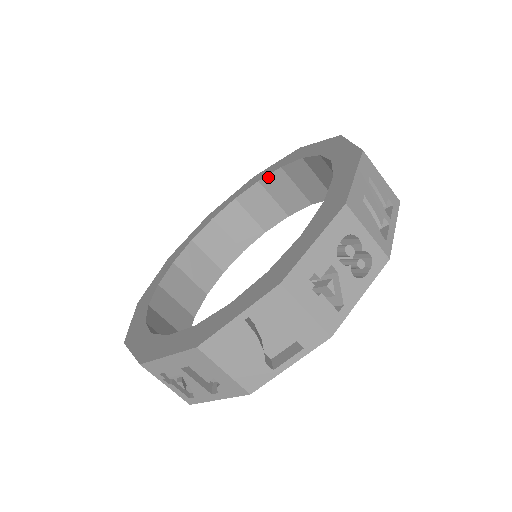
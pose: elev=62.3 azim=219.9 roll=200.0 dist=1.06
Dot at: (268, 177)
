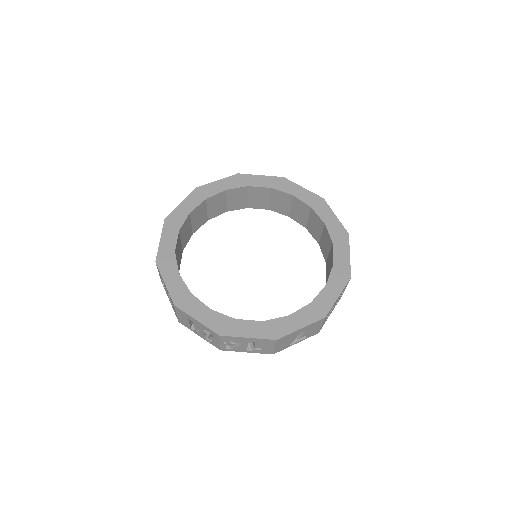
Dot at: (257, 188)
